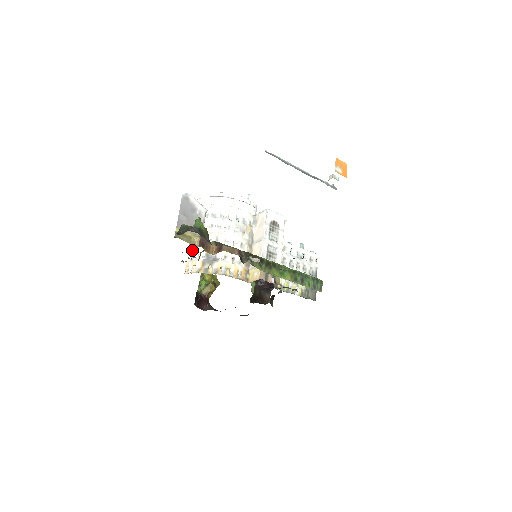
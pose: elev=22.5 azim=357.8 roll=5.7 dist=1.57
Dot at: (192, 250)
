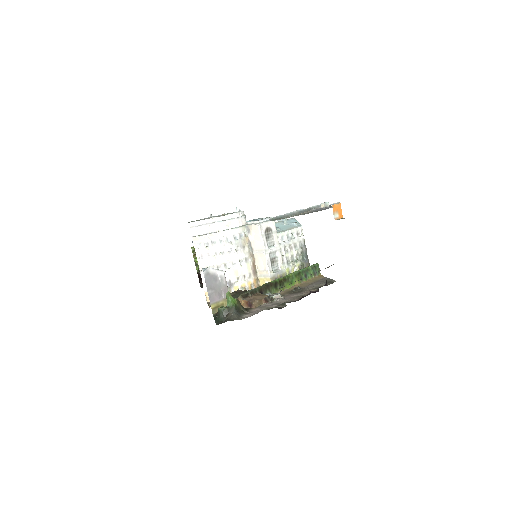
Dot at: occluded
